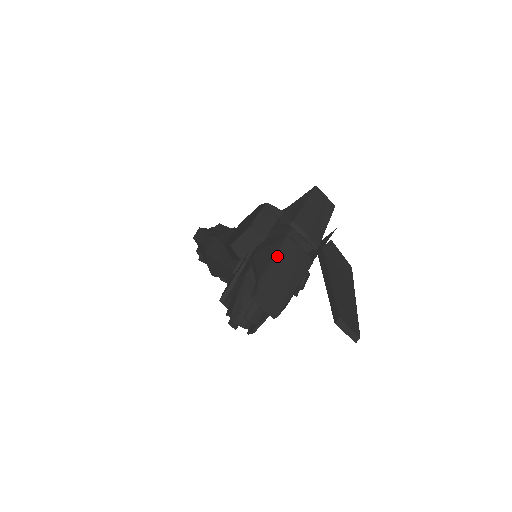
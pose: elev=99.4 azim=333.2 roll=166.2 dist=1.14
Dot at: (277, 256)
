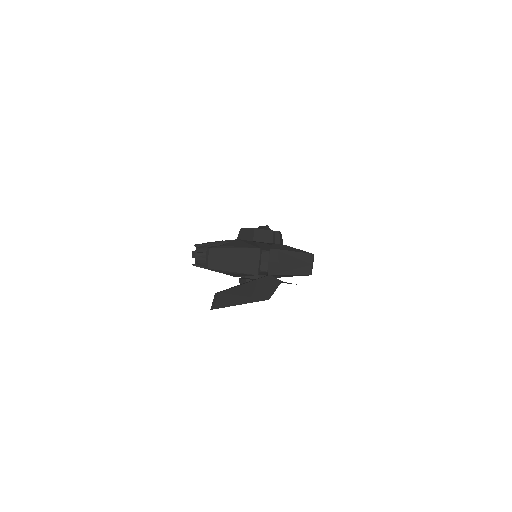
Dot at: (242, 249)
